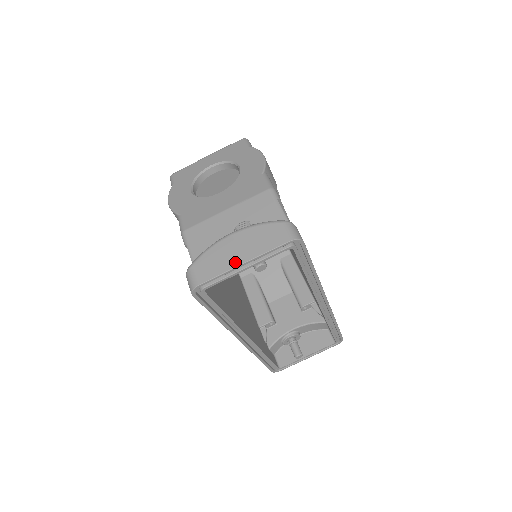
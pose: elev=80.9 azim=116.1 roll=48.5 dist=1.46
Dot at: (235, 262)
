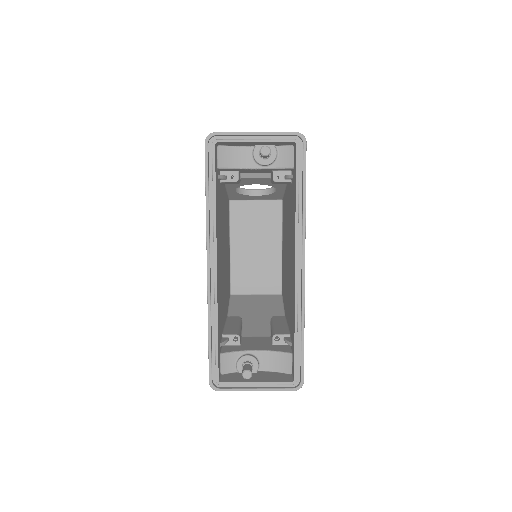
Dot at: (250, 132)
